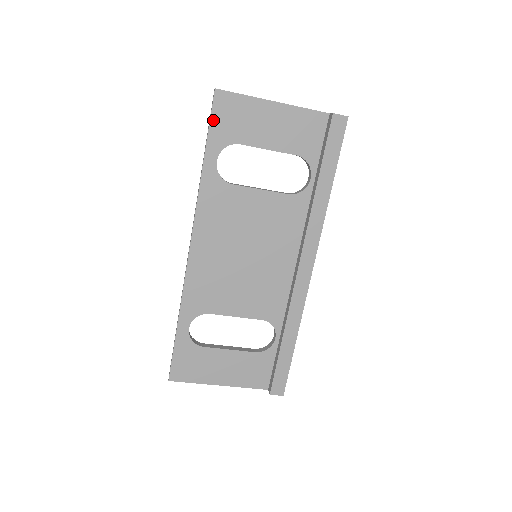
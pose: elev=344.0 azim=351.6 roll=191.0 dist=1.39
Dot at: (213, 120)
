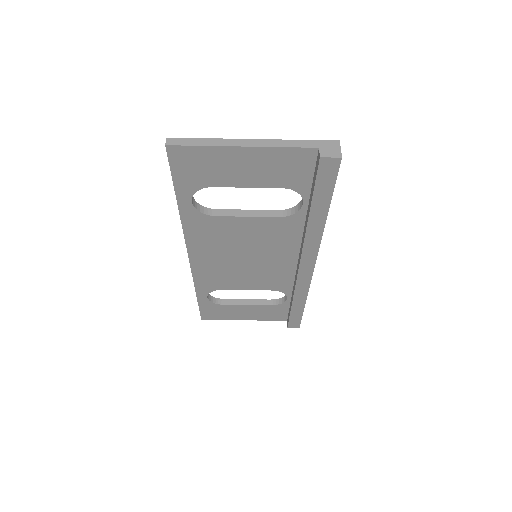
Dot at: (174, 172)
